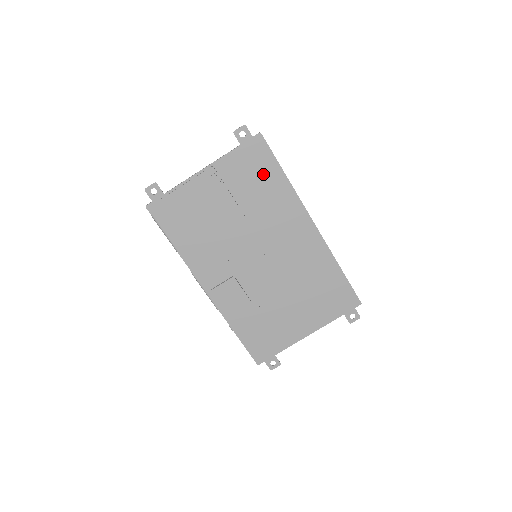
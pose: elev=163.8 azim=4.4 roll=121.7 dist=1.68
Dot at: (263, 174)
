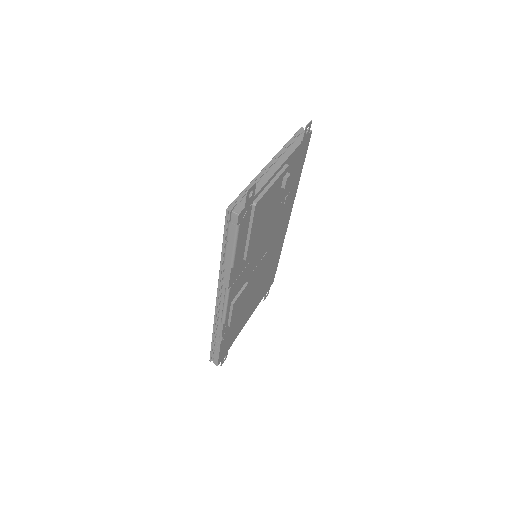
Dot at: (296, 173)
